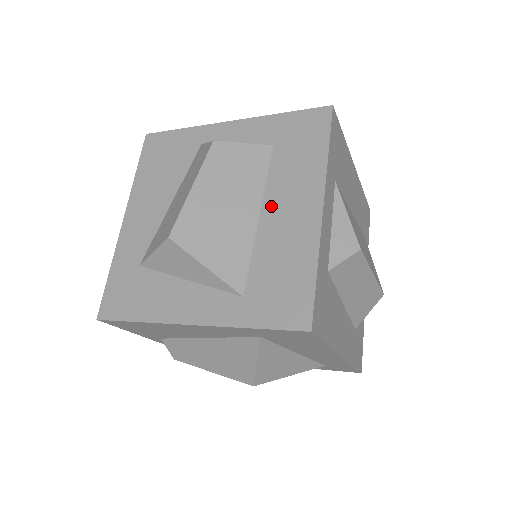
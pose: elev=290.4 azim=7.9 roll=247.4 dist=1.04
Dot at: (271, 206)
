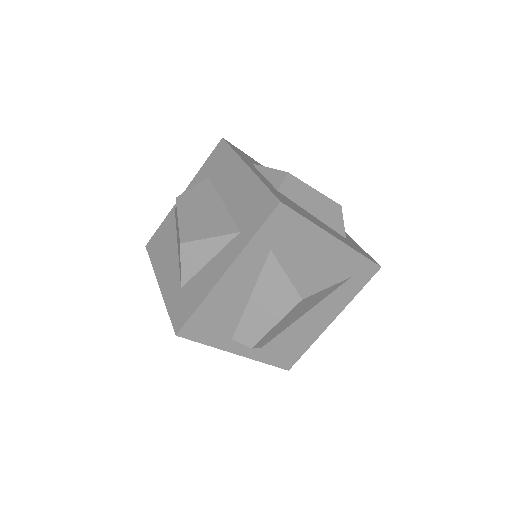
Dot at: (225, 193)
